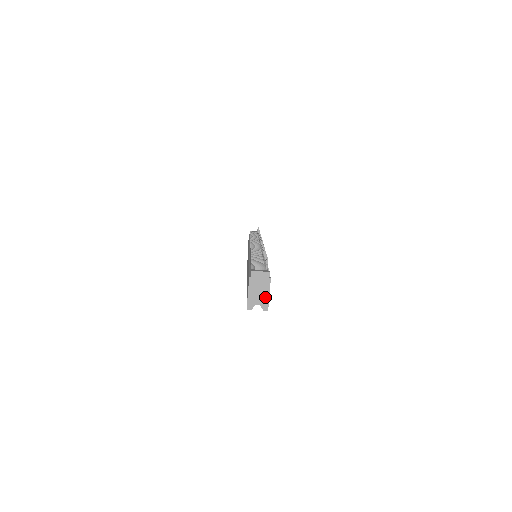
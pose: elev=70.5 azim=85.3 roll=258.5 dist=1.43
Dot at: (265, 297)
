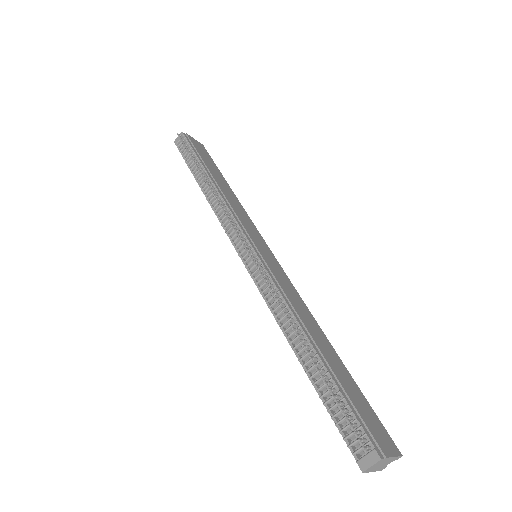
Dot at: (392, 460)
